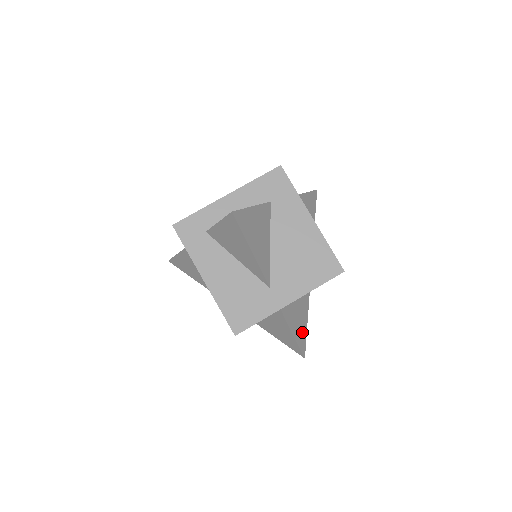
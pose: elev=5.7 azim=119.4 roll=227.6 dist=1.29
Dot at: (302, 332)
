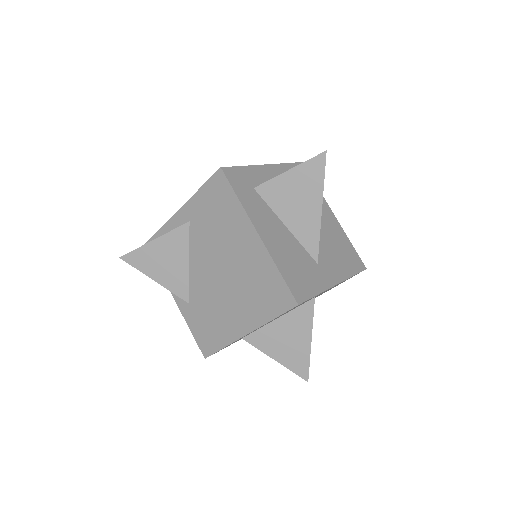
Dot at: occluded
